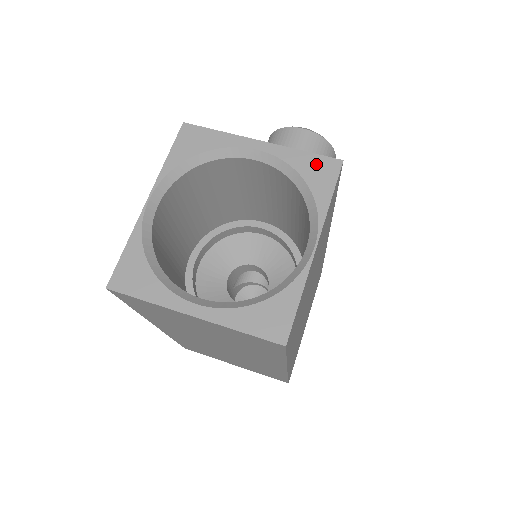
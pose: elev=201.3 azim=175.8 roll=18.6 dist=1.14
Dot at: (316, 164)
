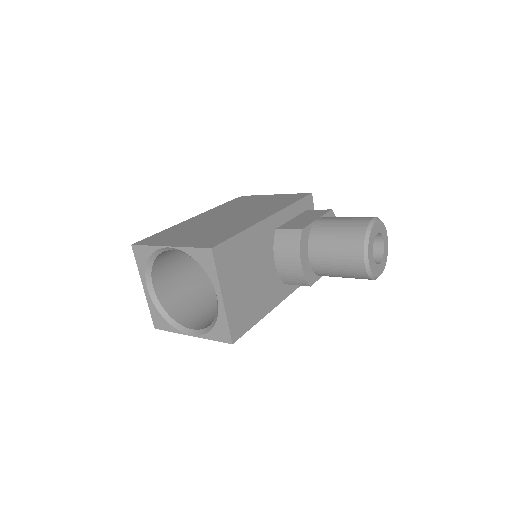
Dot at: (224, 331)
